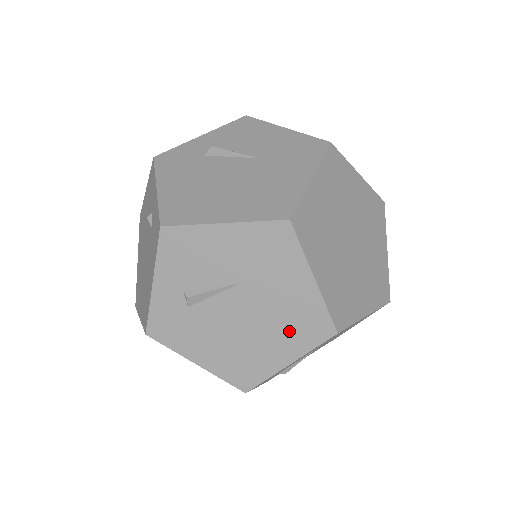
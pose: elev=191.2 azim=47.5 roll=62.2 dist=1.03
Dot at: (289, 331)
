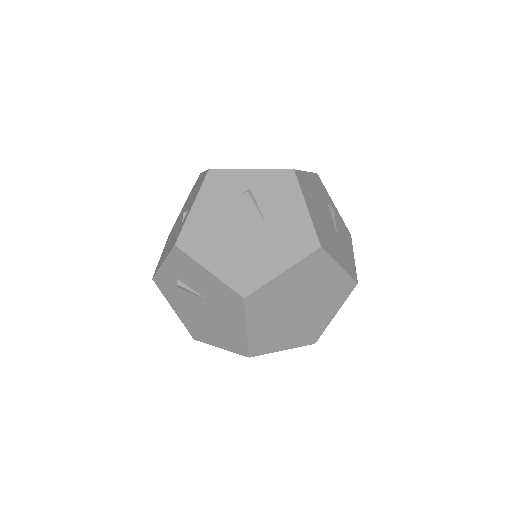
Dot at: (225, 337)
